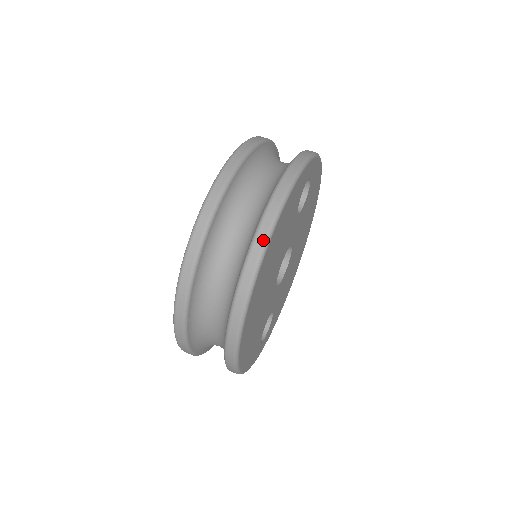
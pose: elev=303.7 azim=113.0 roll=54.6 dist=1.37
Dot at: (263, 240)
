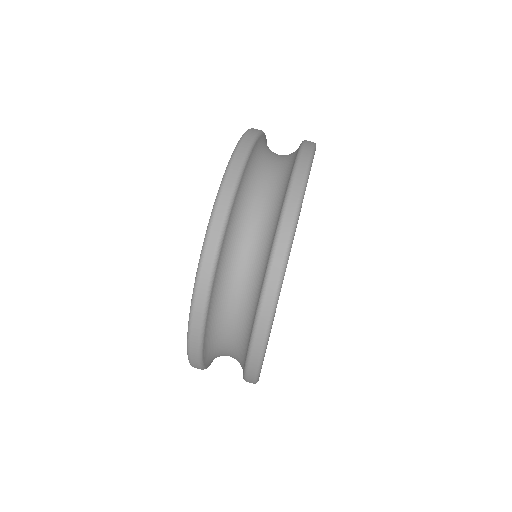
Dot at: (265, 328)
